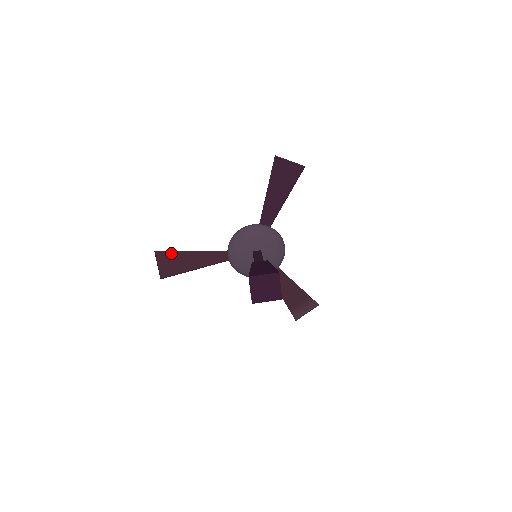
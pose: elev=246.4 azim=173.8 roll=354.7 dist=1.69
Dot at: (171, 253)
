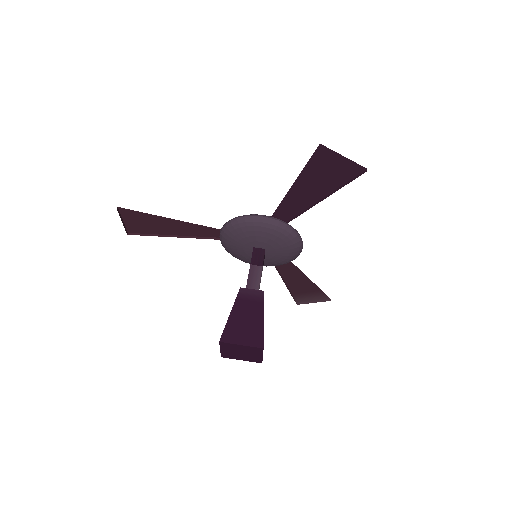
Dot at: (141, 214)
